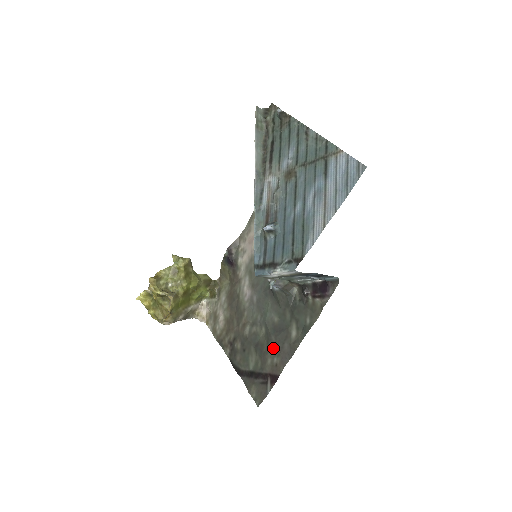
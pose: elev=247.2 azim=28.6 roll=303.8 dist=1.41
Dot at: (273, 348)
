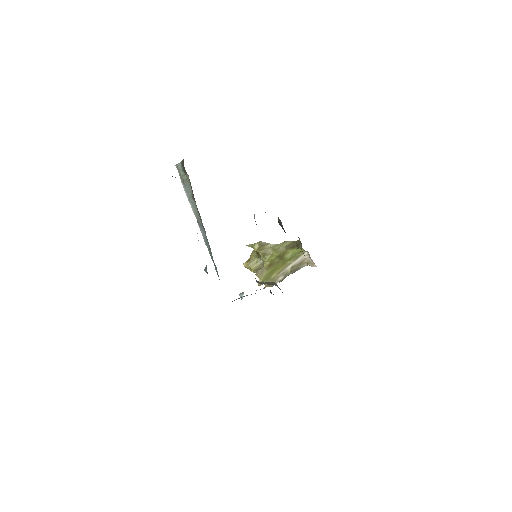
Dot at: occluded
